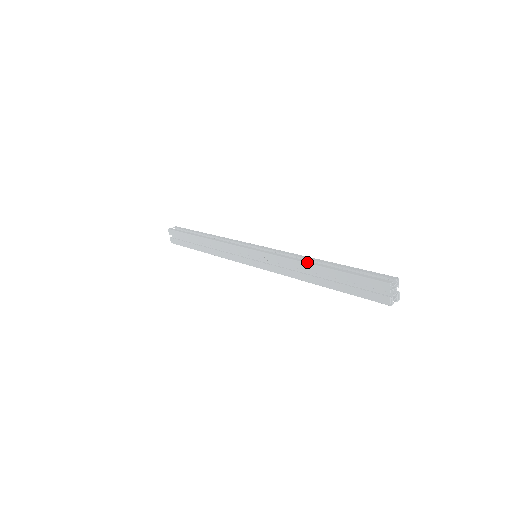
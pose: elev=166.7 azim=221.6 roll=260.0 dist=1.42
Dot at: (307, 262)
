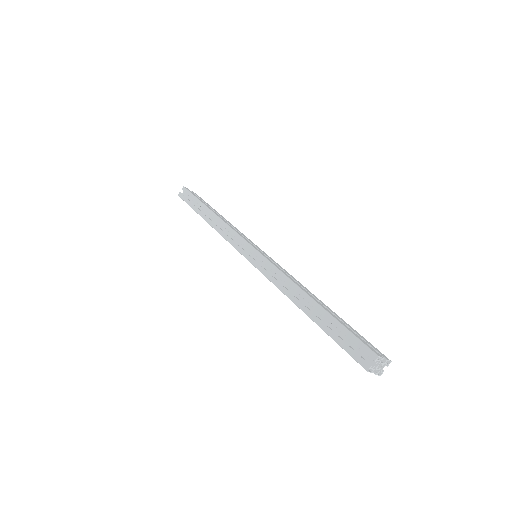
Dot at: (293, 301)
